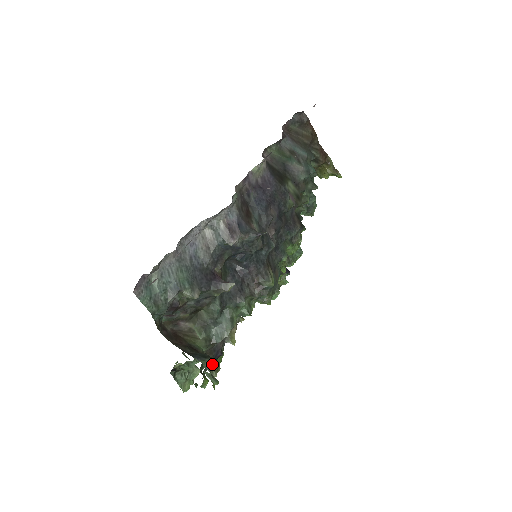
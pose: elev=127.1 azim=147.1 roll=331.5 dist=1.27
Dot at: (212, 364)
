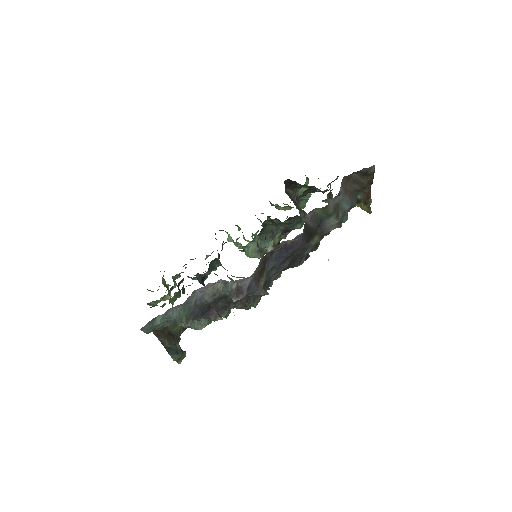
Dot at: (181, 357)
